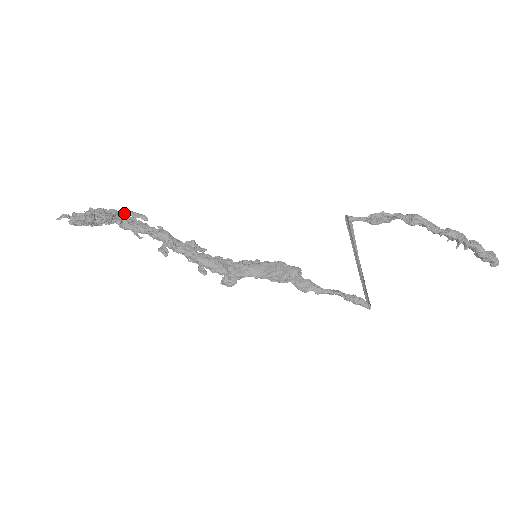
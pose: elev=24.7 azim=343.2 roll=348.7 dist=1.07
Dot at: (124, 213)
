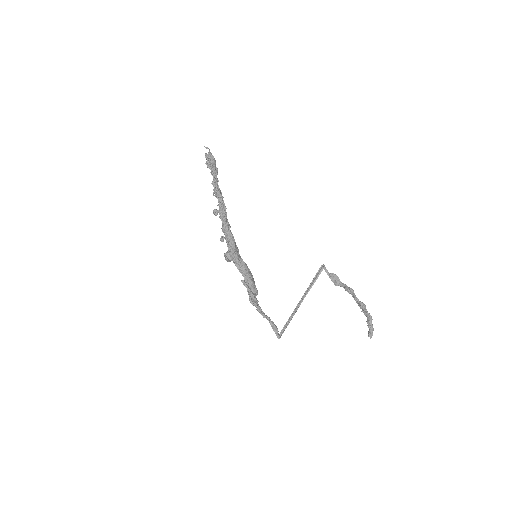
Dot at: occluded
